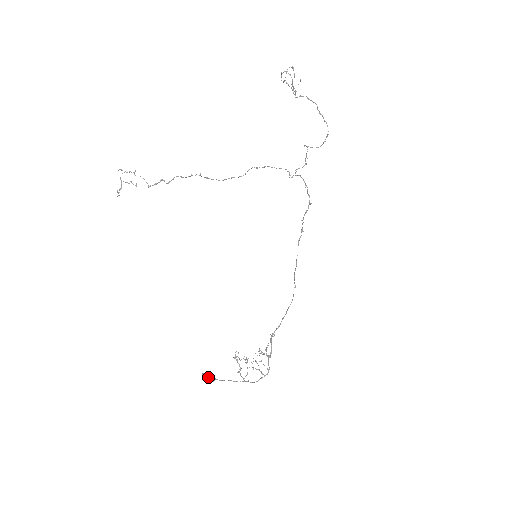
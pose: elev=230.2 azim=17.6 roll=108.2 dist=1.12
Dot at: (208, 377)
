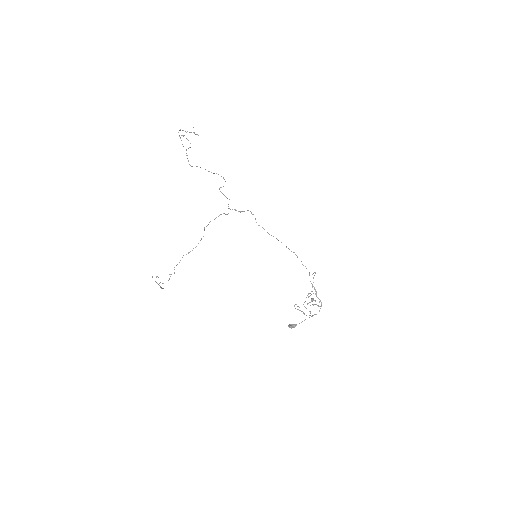
Dot at: (291, 326)
